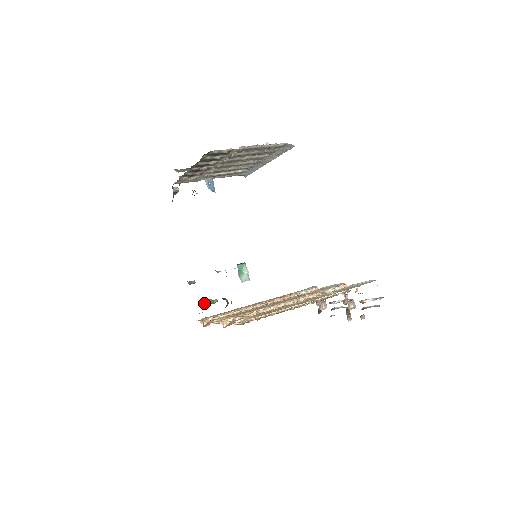
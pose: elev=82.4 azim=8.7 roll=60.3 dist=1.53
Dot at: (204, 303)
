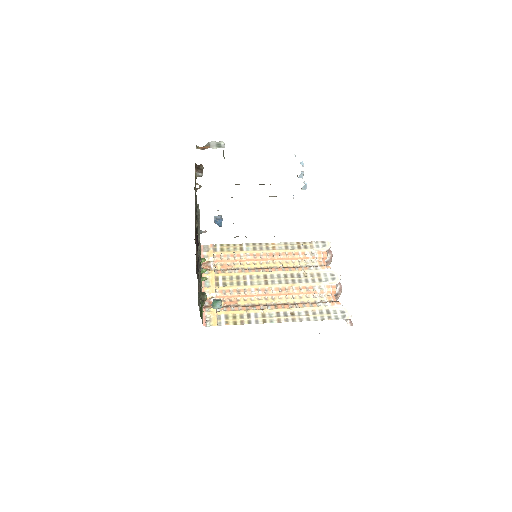
Dot at: (202, 262)
